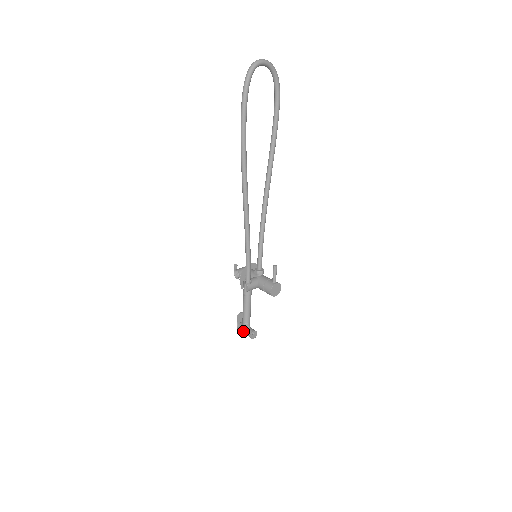
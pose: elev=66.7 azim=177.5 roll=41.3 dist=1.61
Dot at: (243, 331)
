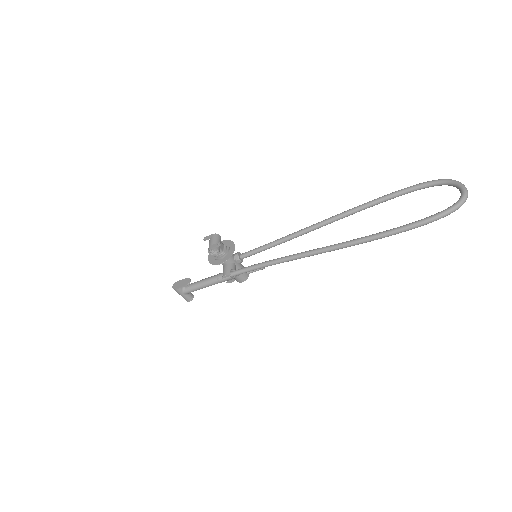
Dot at: (183, 295)
